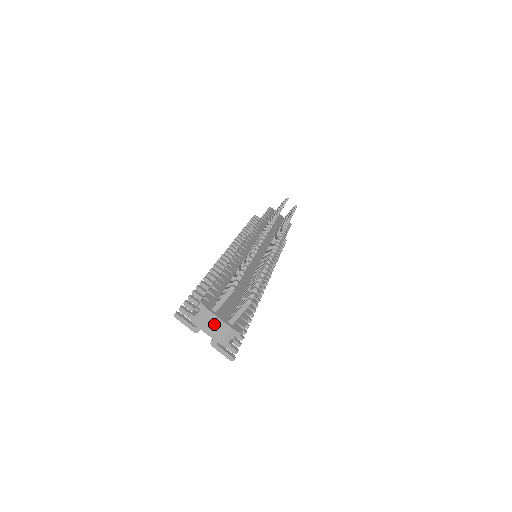
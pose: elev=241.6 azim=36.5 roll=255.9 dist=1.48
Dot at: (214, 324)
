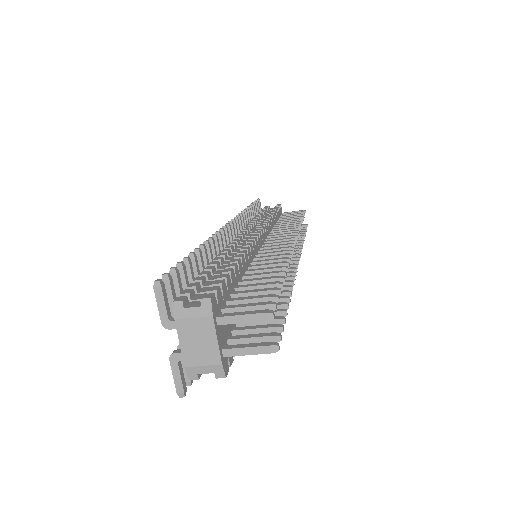
Dot at: (202, 339)
